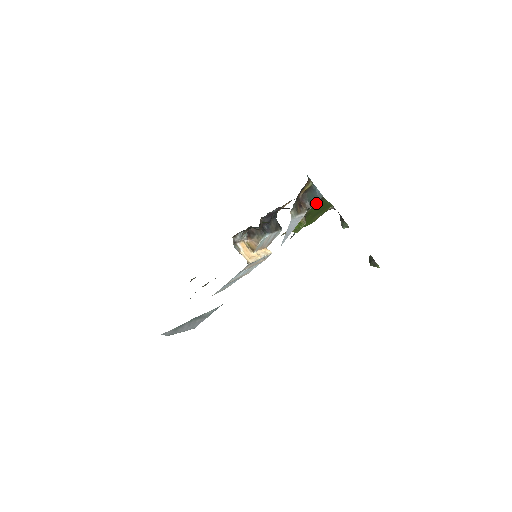
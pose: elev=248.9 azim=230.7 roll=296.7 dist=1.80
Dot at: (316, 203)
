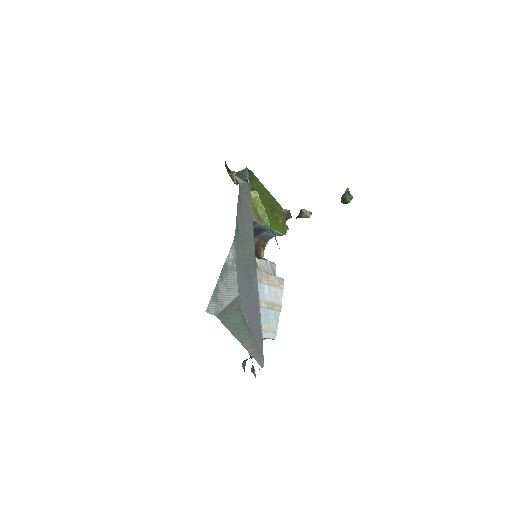
Dot at: (248, 175)
